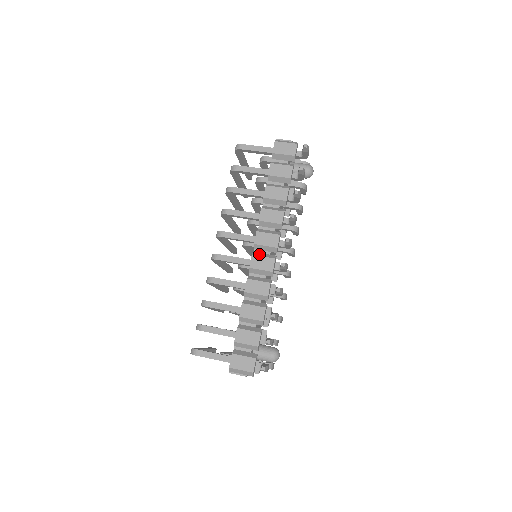
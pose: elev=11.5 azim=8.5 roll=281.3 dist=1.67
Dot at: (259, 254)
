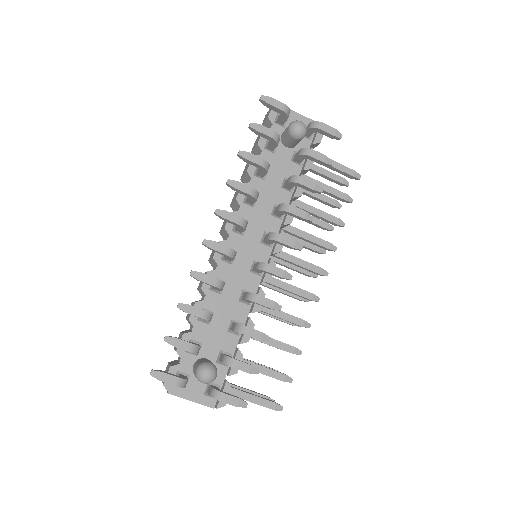
Dot at: occluded
